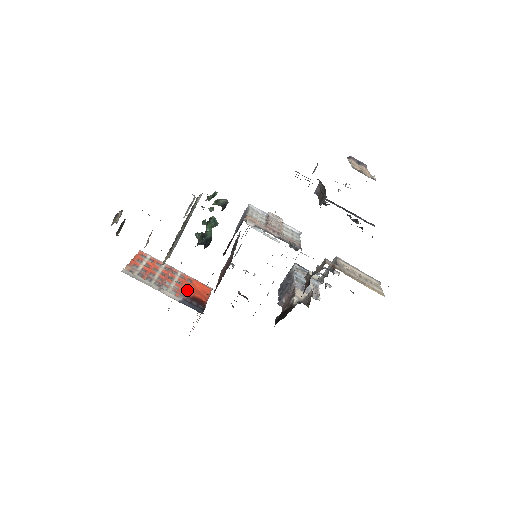
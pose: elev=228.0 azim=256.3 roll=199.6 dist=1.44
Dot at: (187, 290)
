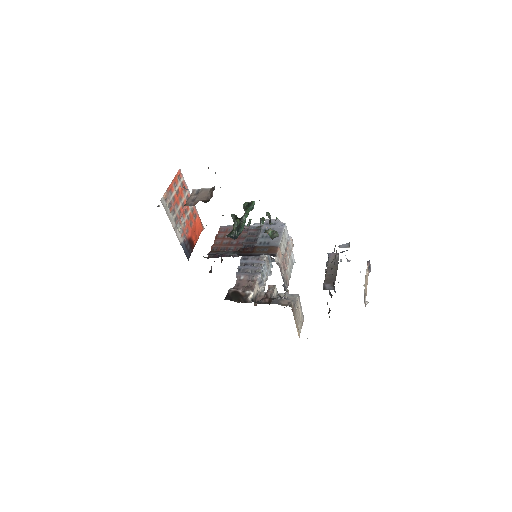
Dot at: (190, 229)
